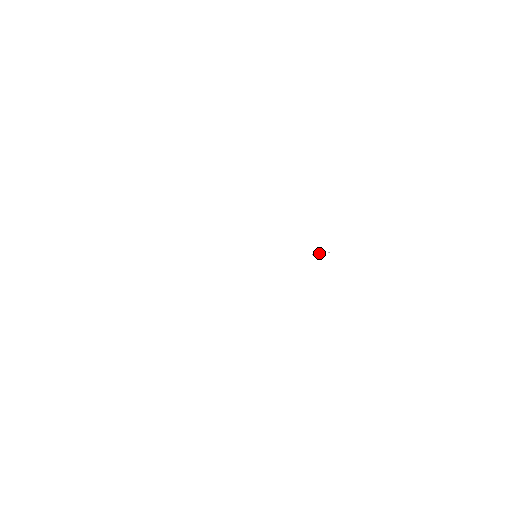
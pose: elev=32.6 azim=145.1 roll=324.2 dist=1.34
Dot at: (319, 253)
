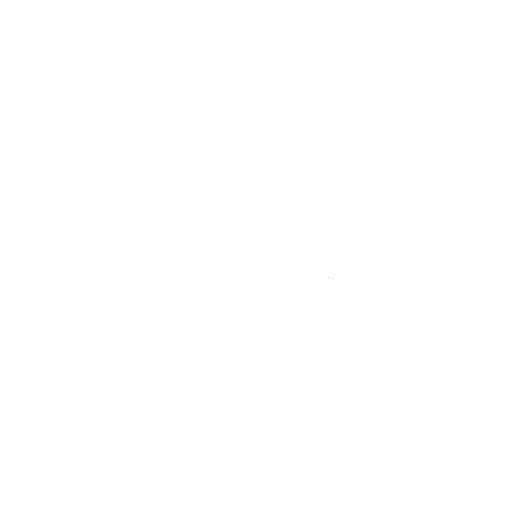
Dot at: occluded
